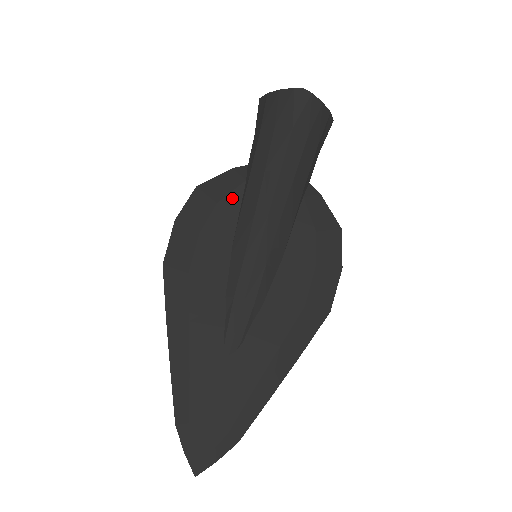
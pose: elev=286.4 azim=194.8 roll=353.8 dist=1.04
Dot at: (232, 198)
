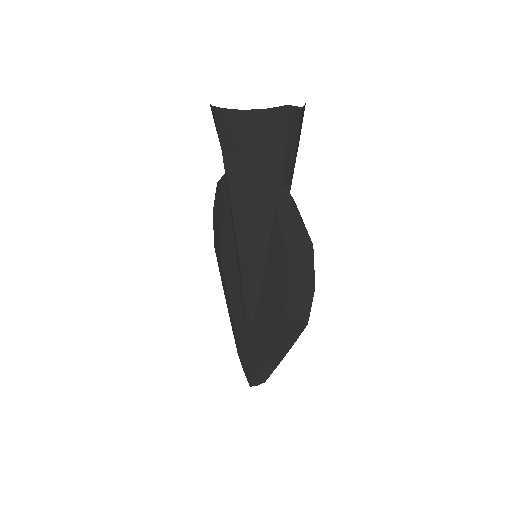
Dot at: occluded
